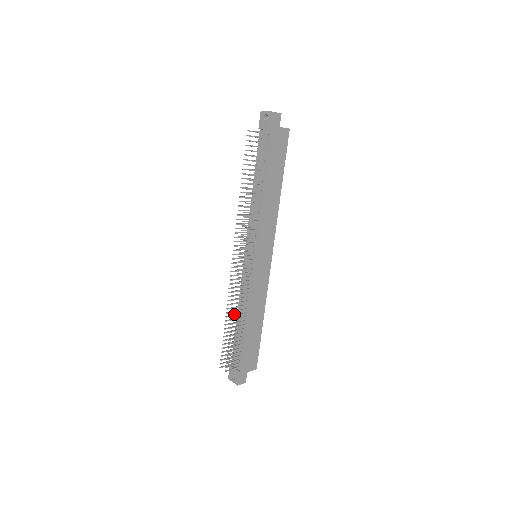
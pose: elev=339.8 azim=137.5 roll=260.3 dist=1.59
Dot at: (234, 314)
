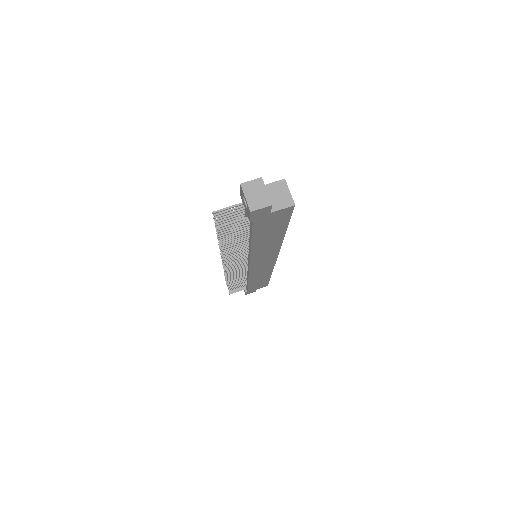
Dot at: occluded
